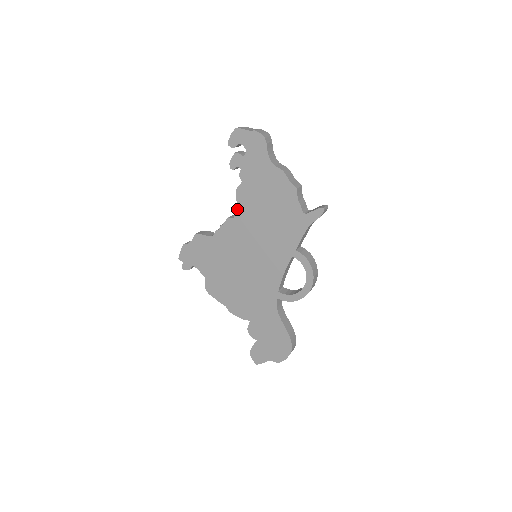
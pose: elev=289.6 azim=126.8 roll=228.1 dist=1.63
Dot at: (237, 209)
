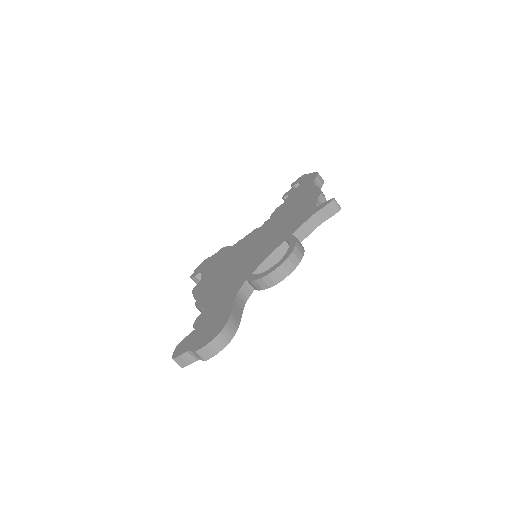
Dot at: (267, 220)
